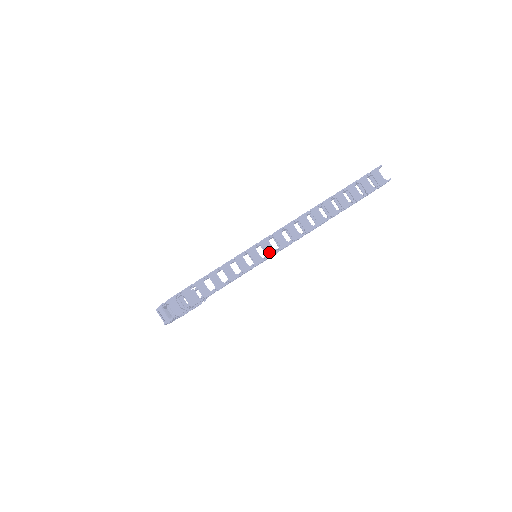
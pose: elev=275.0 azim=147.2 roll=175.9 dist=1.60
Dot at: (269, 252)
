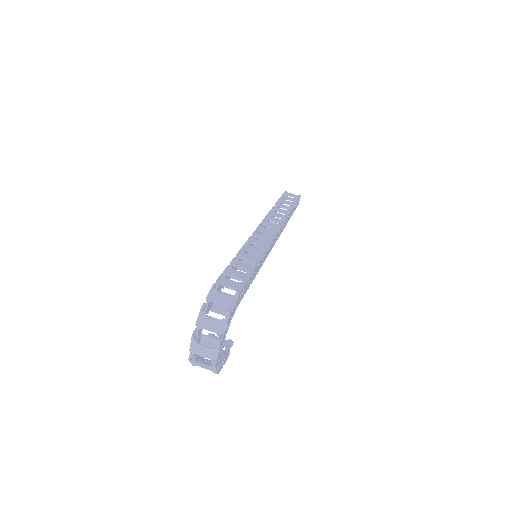
Dot at: (268, 238)
